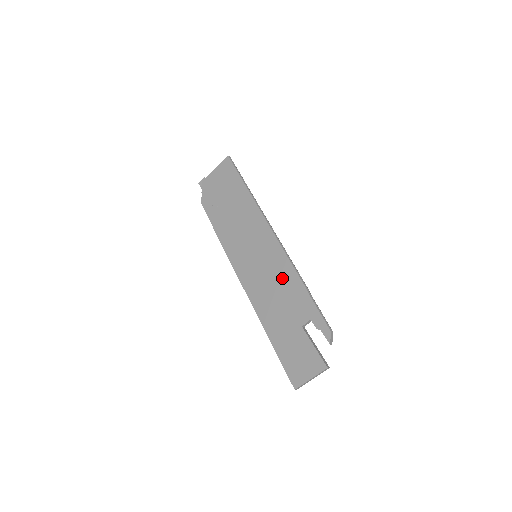
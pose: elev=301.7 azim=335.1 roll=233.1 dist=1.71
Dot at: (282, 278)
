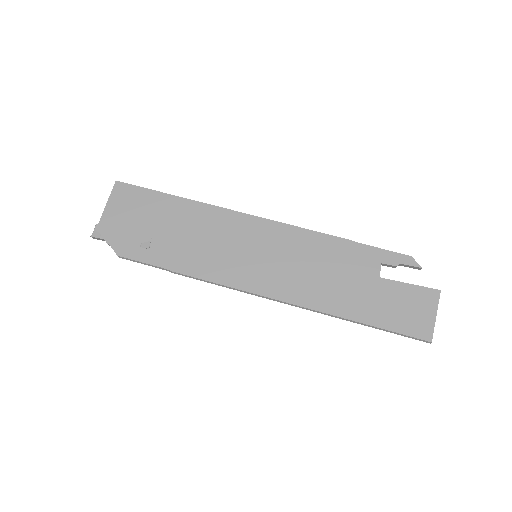
Dot at: (312, 251)
